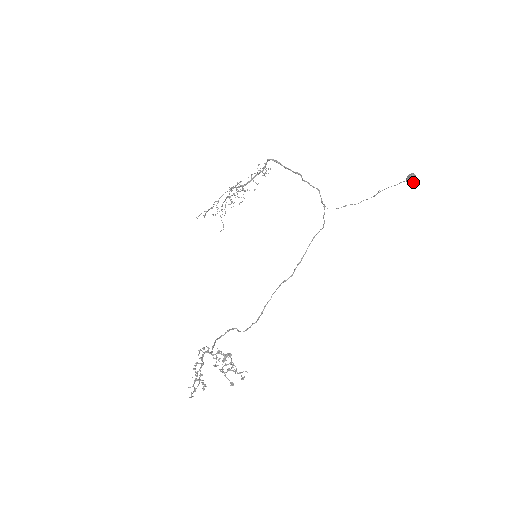
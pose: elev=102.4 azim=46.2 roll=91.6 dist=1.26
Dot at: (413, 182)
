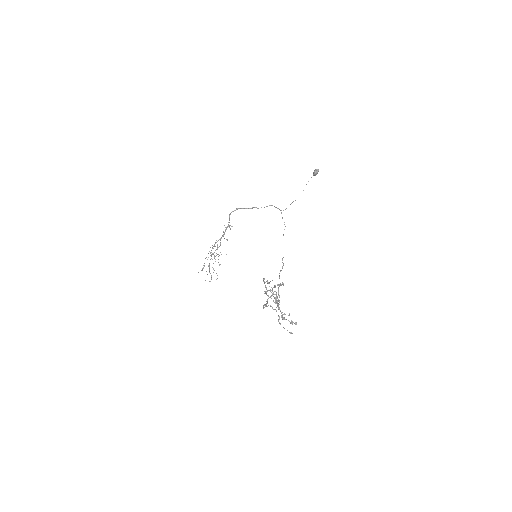
Dot at: (318, 171)
